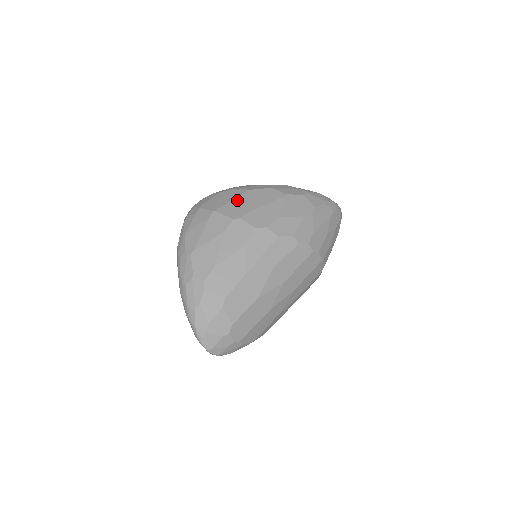
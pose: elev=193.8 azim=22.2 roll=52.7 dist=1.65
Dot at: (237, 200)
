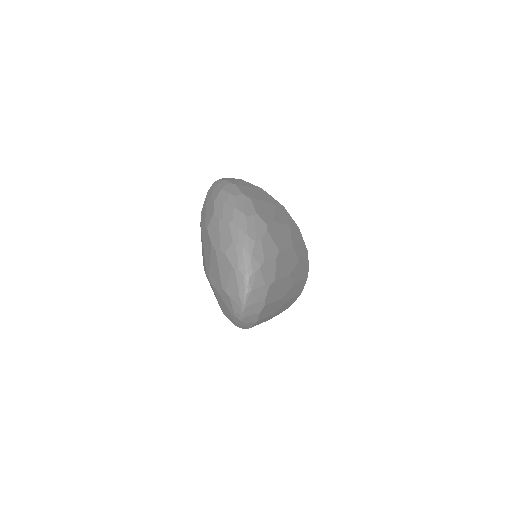
Dot at: occluded
